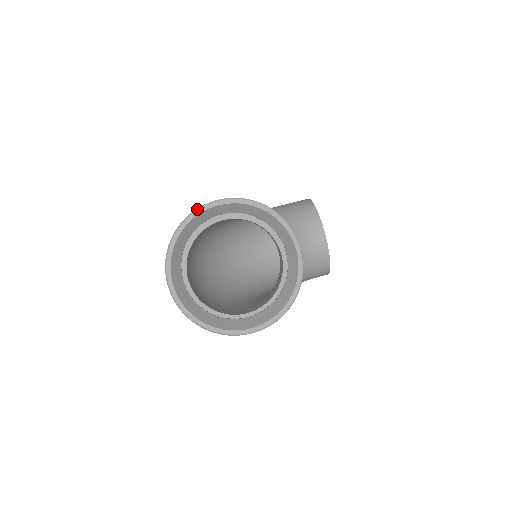
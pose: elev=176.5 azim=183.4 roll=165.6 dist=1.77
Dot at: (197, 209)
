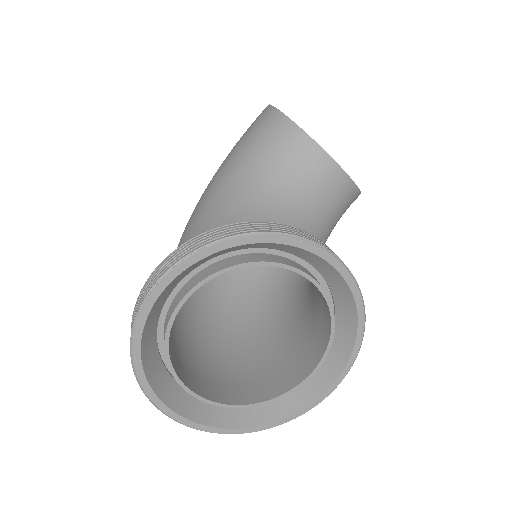
Dot at: (138, 313)
